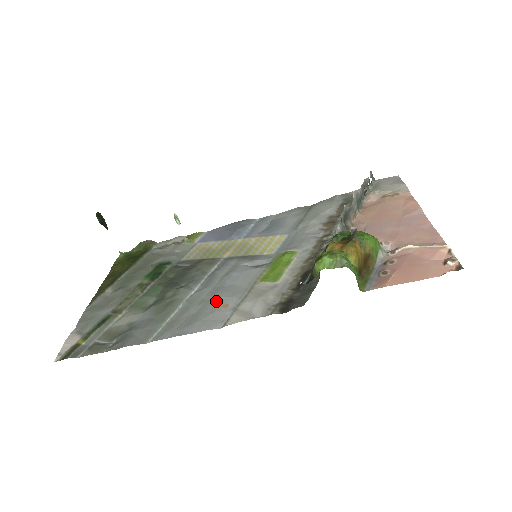
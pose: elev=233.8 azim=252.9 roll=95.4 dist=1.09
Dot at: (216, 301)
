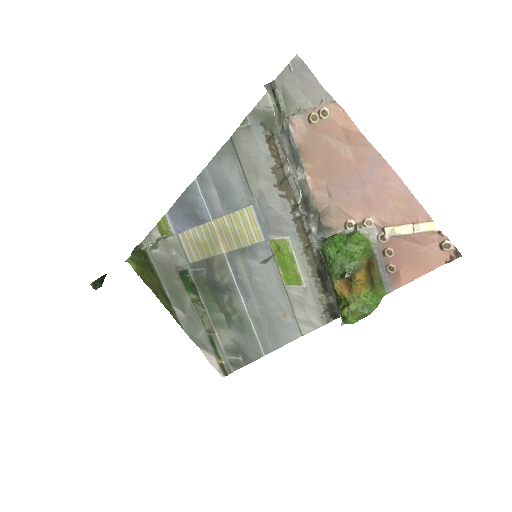
Dot at: (273, 313)
